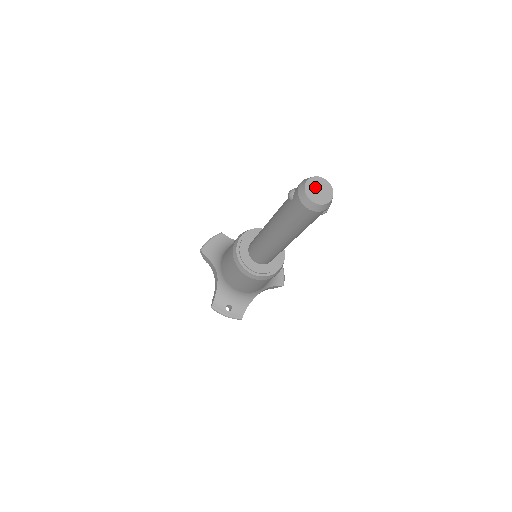
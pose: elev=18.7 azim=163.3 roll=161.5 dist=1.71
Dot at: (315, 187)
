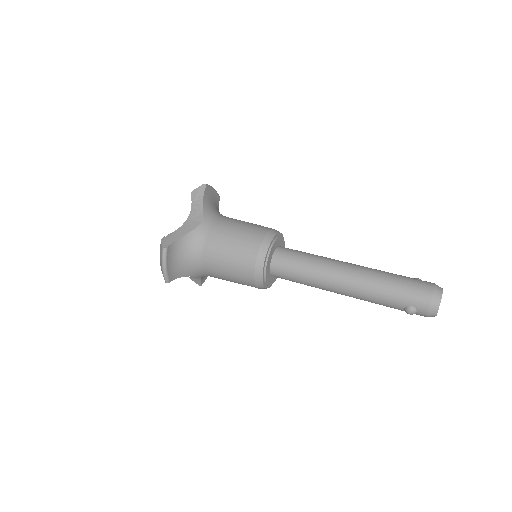
Dot at: occluded
